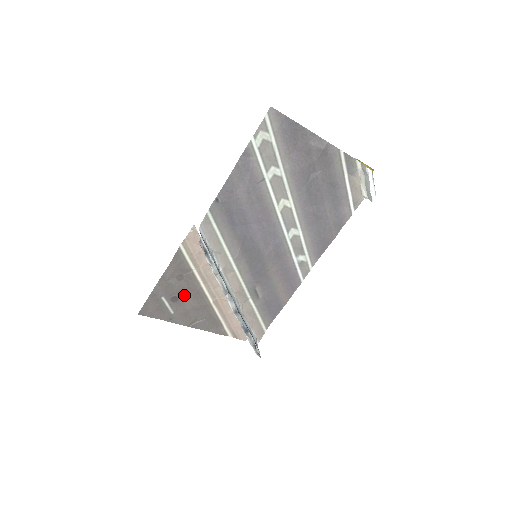
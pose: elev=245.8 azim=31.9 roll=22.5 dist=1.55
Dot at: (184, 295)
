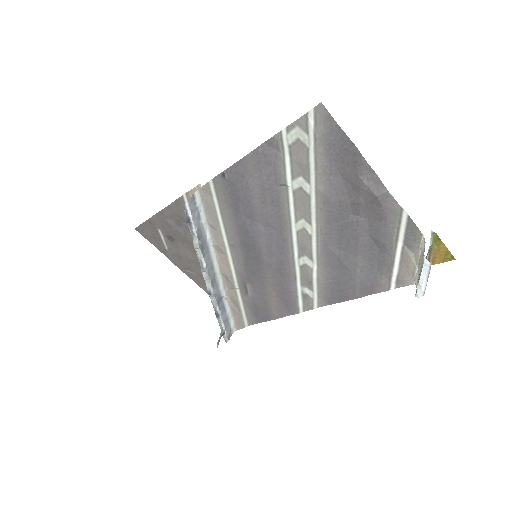
Dot at: (181, 241)
